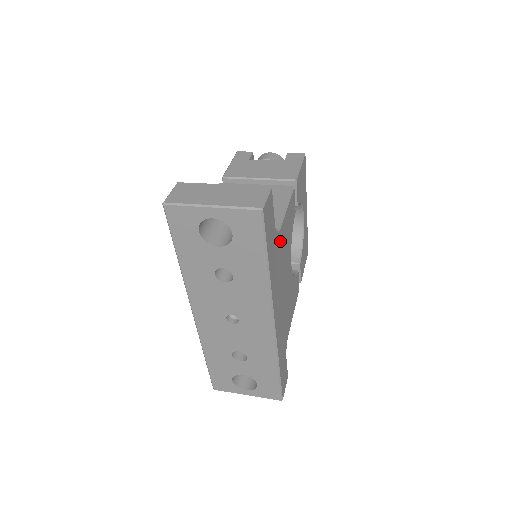
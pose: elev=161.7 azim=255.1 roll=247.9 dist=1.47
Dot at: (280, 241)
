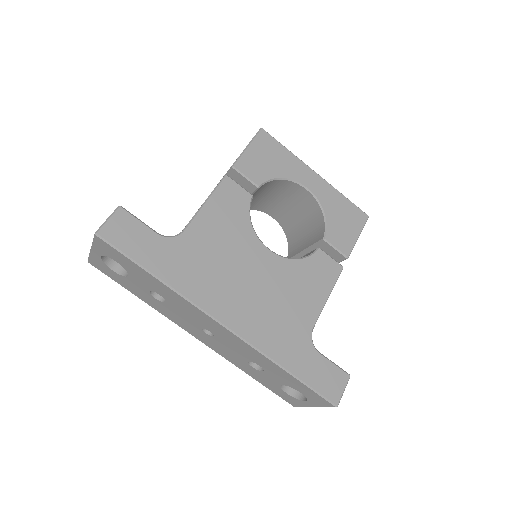
Dot at: (193, 241)
